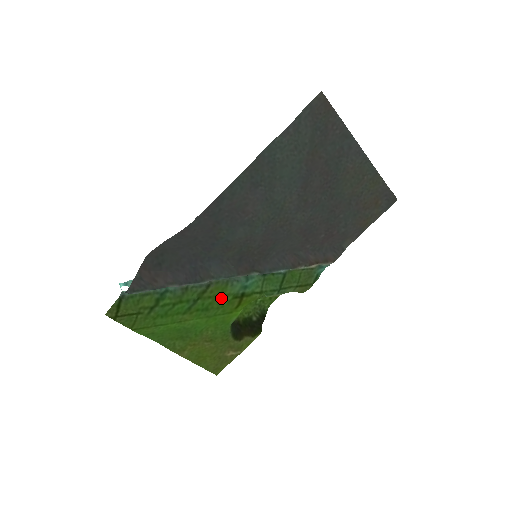
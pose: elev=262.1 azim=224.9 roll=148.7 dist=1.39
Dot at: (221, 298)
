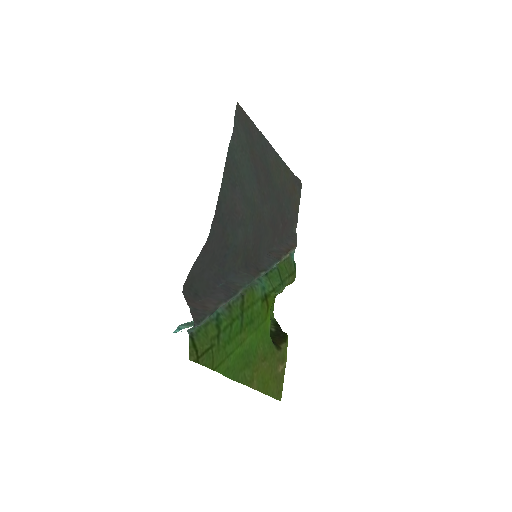
Dot at: (255, 305)
